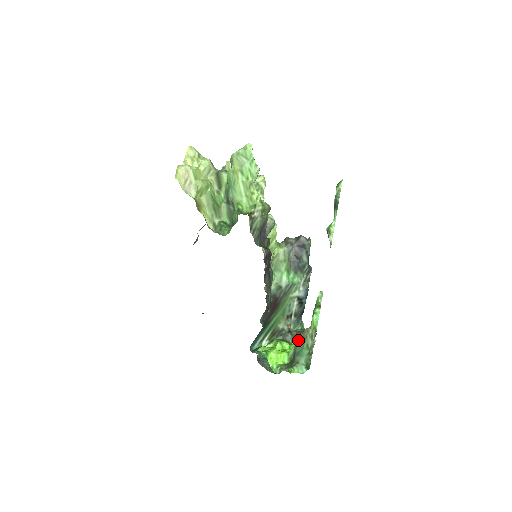
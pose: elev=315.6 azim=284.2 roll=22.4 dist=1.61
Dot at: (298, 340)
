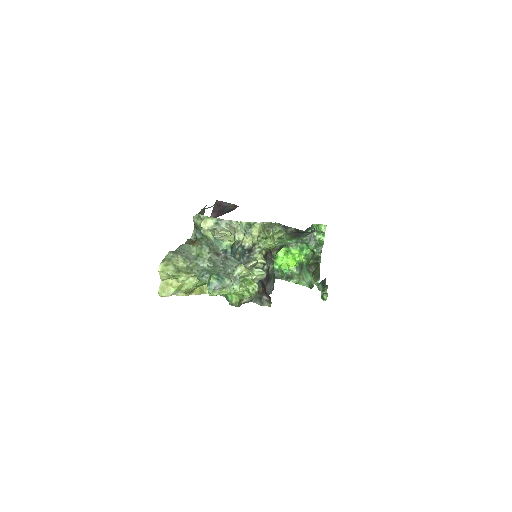
Dot at: (307, 246)
